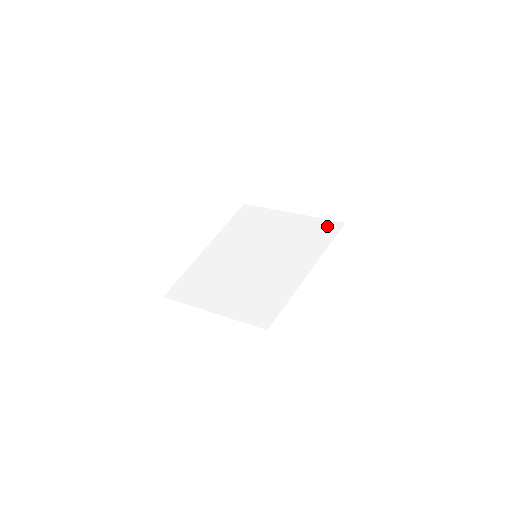
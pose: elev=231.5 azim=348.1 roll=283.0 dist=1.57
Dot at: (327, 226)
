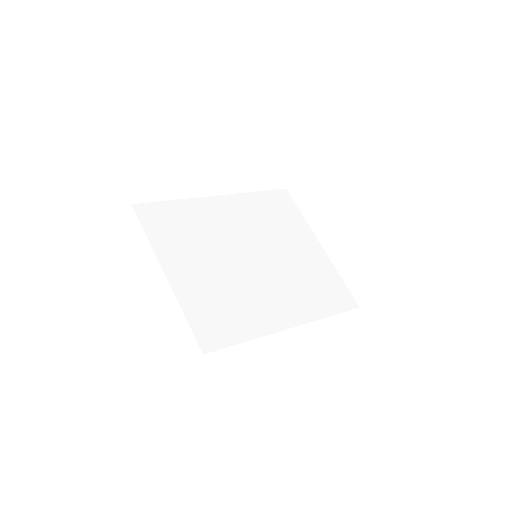
Dot at: (342, 293)
